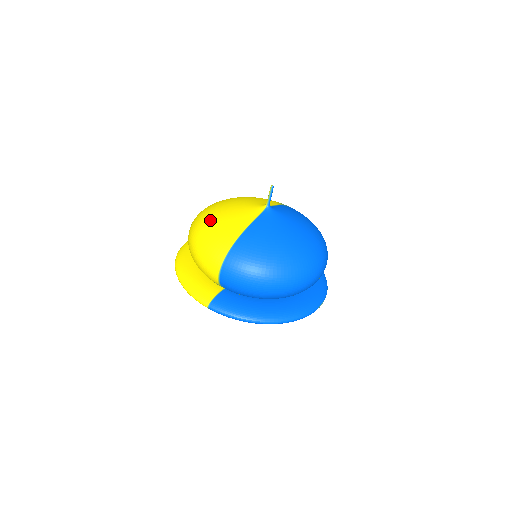
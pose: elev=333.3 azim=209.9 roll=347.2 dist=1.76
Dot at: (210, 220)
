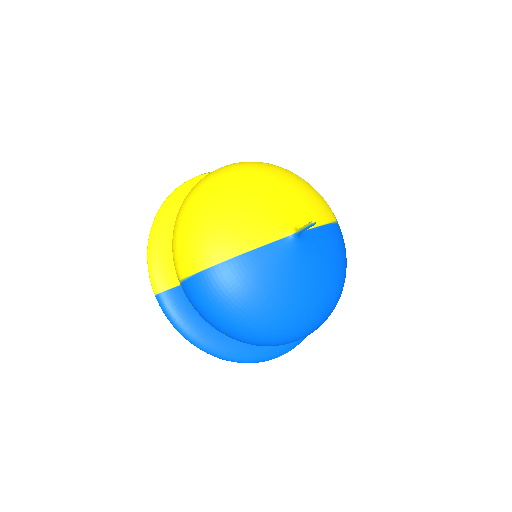
Dot at: (216, 204)
